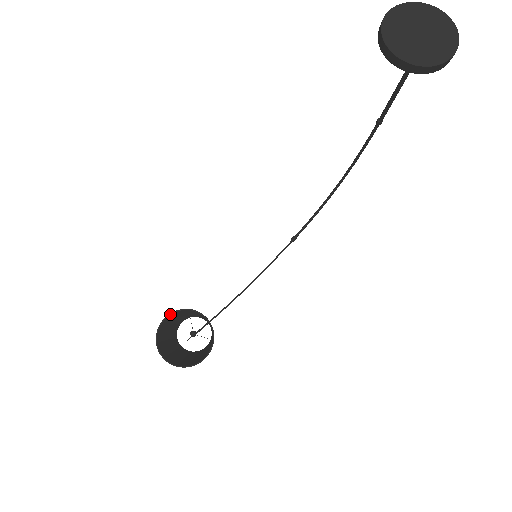
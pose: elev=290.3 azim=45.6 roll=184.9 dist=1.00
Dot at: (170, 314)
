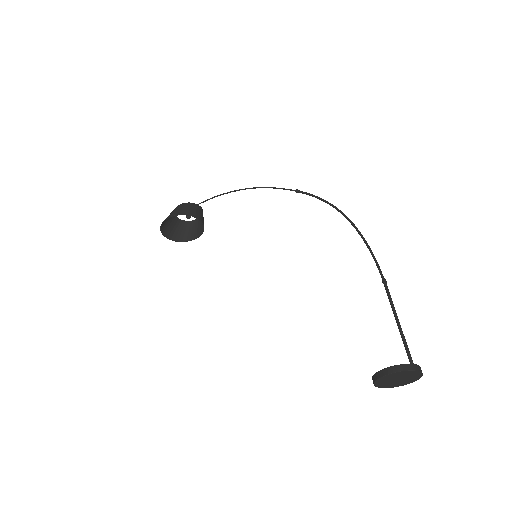
Dot at: occluded
